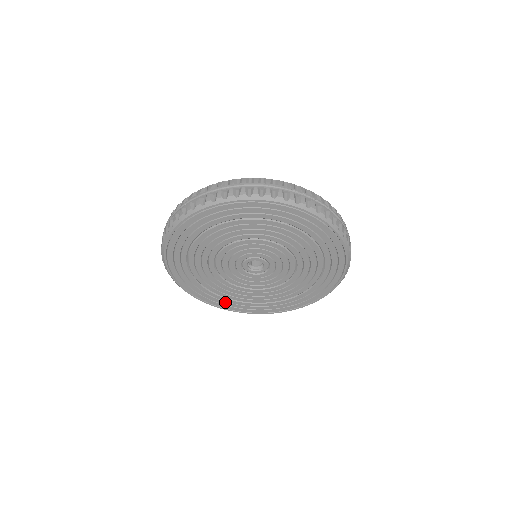
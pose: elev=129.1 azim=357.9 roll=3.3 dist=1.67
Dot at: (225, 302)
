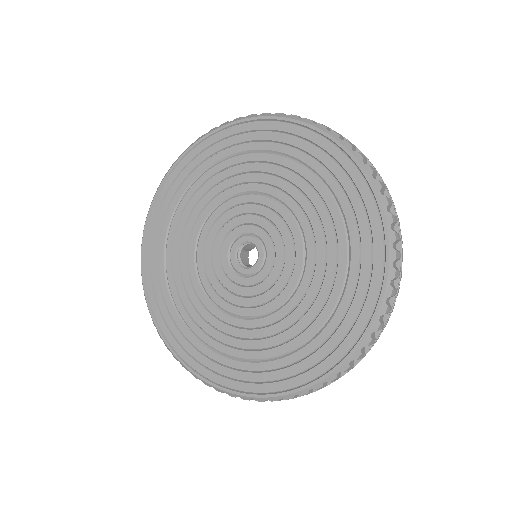
Dot at: (201, 355)
